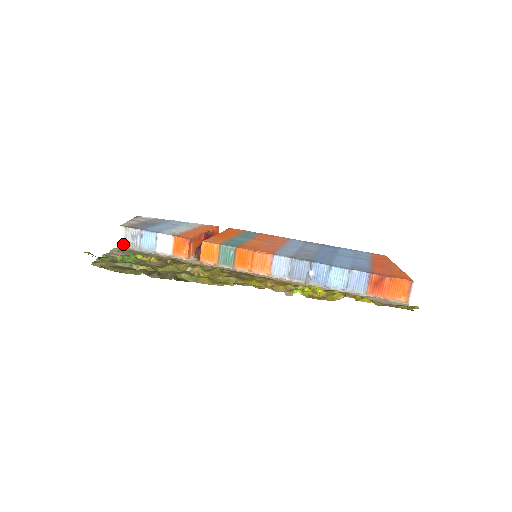
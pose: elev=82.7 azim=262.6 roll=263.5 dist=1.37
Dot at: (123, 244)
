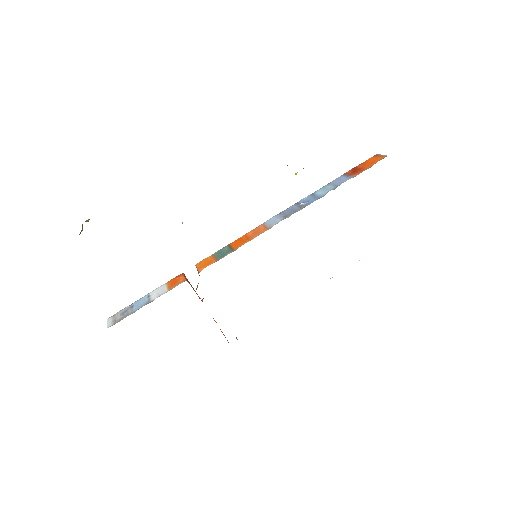
Dot at: (112, 325)
